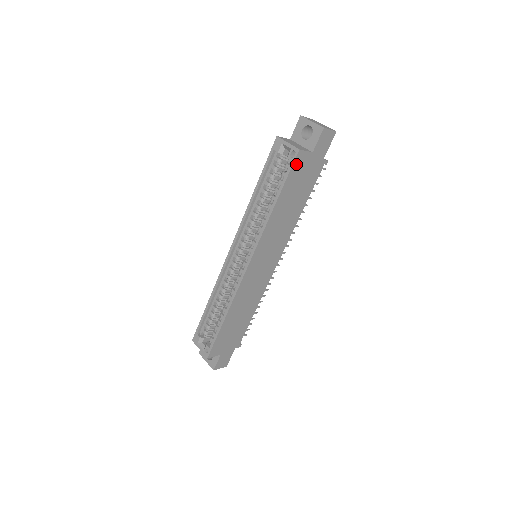
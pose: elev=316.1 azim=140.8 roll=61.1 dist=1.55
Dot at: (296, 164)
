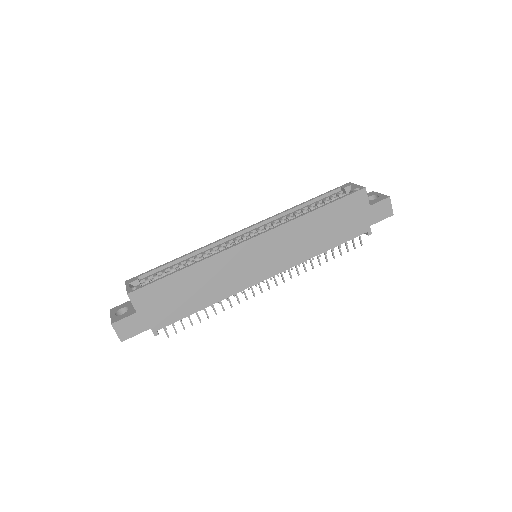
Dot at: (355, 197)
